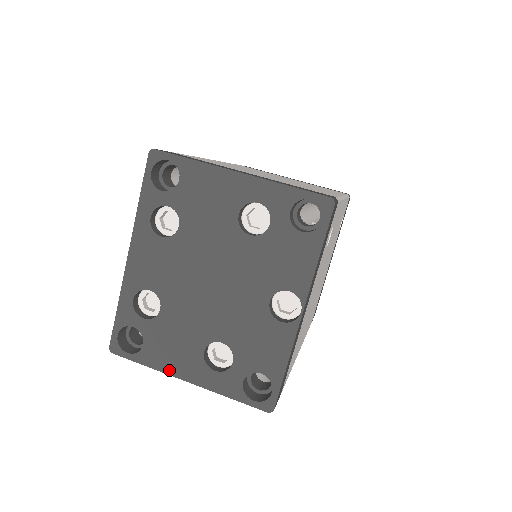
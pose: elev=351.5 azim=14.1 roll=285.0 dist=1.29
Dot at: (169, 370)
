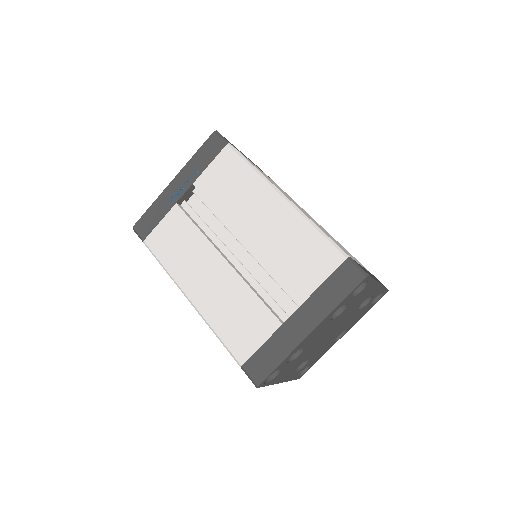
Dot at: (277, 382)
